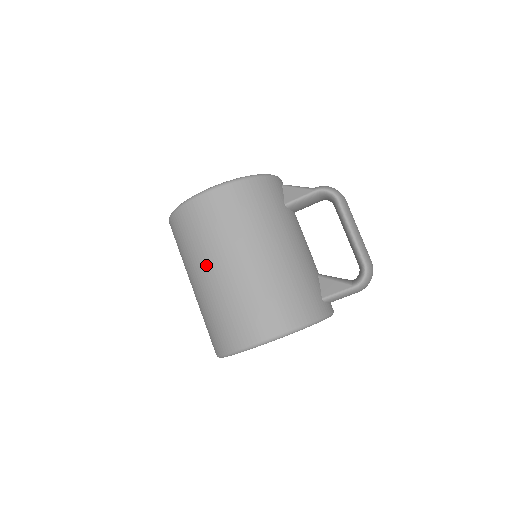
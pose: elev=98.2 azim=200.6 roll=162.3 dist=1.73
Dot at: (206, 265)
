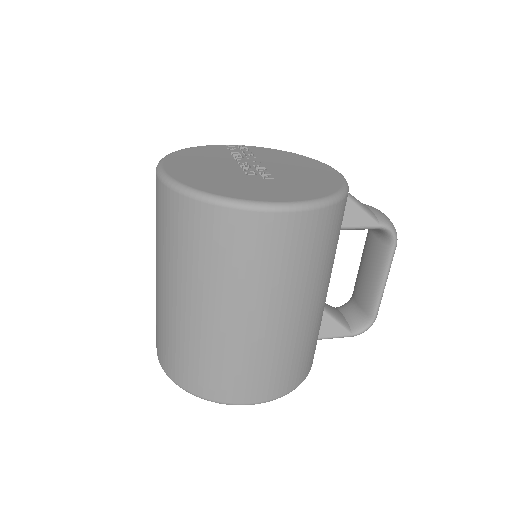
Dot at: (232, 304)
